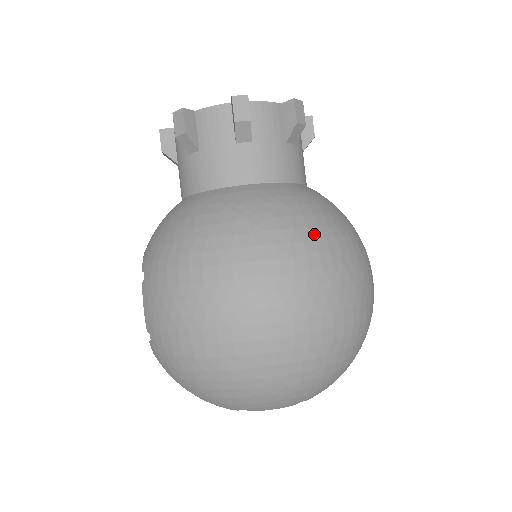
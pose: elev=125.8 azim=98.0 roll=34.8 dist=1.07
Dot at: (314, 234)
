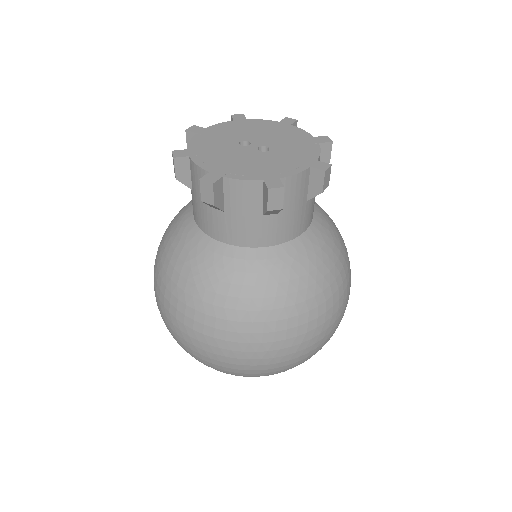
Dot at: (241, 317)
